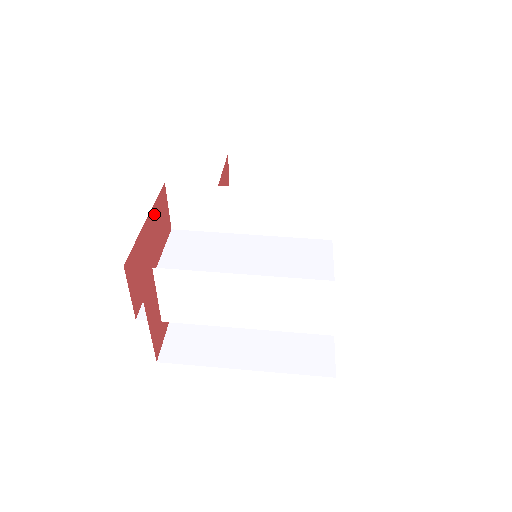
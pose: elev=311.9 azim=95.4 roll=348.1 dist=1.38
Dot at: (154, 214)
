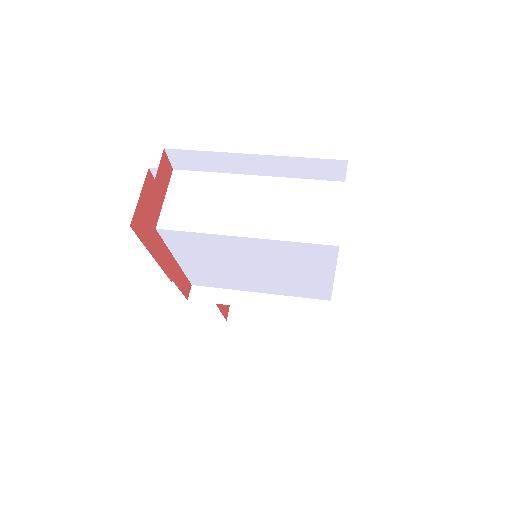
Dot at: occluded
